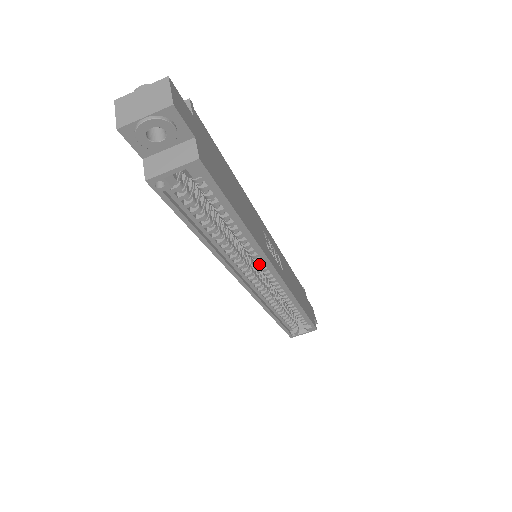
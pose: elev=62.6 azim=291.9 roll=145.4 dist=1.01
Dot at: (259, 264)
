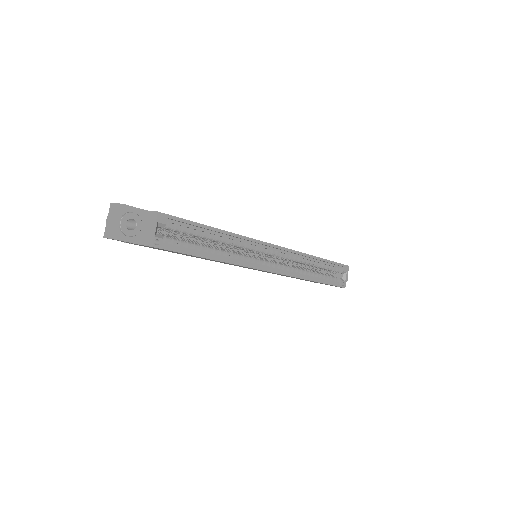
Dot at: (256, 250)
